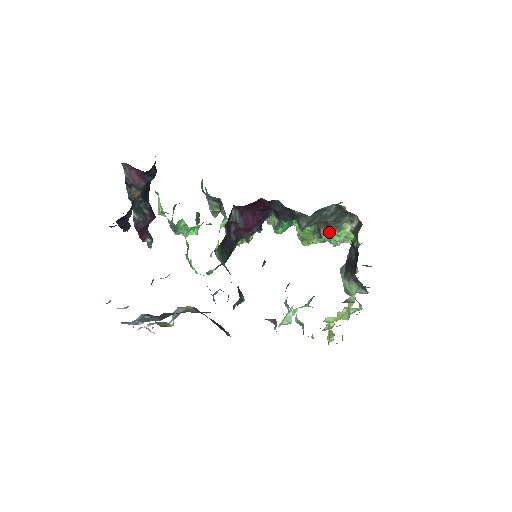
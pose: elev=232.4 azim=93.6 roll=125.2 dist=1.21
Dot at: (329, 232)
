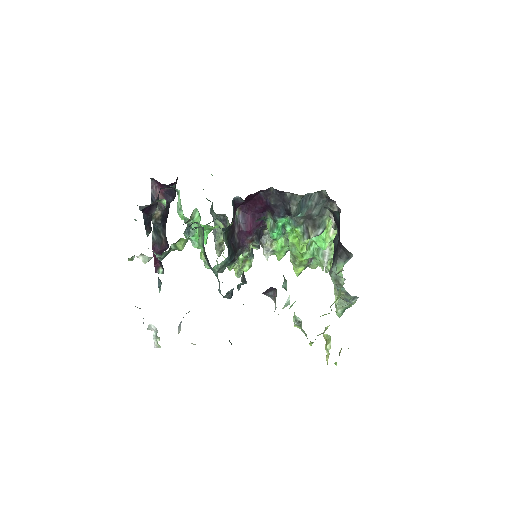
Dot at: (316, 229)
